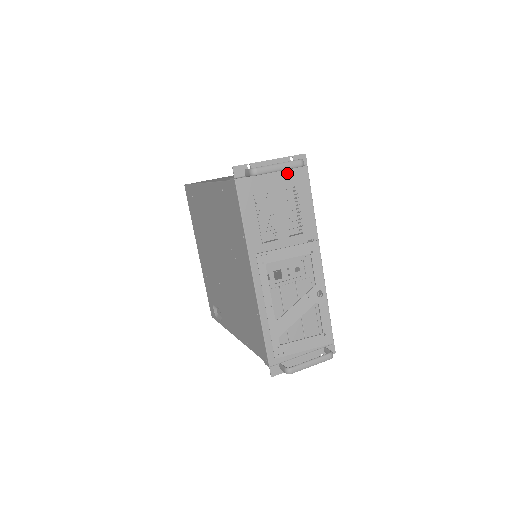
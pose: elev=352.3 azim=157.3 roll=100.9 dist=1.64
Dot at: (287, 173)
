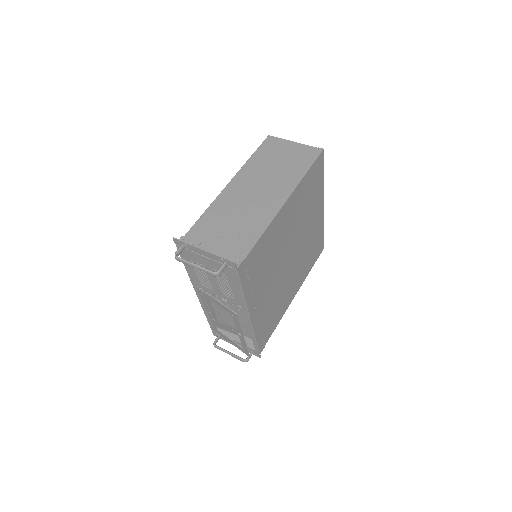
Dot at: (218, 264)
